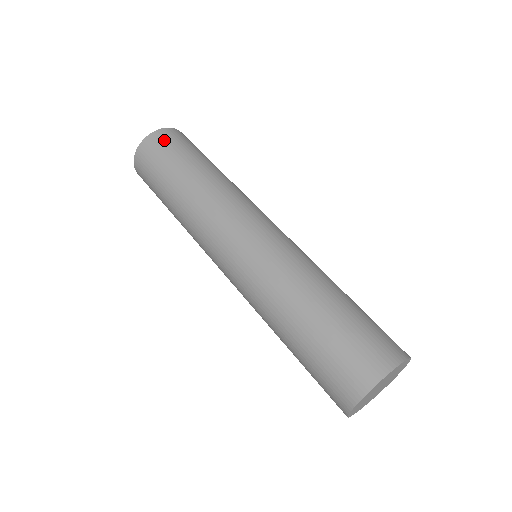
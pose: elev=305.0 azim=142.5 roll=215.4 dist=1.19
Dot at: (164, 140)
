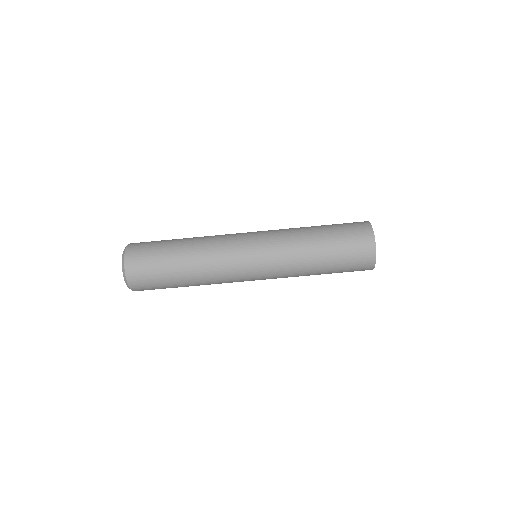
Dot at: (143, 286)
